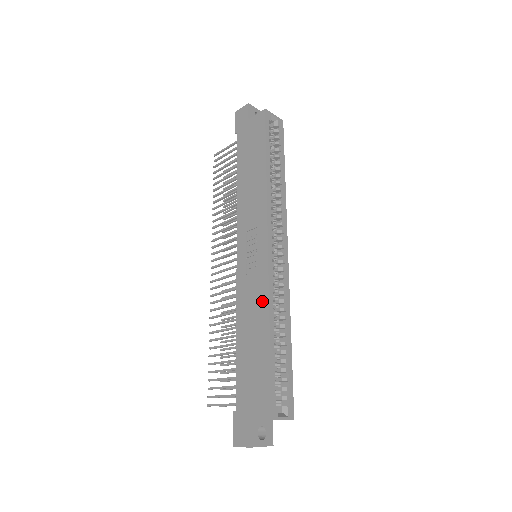
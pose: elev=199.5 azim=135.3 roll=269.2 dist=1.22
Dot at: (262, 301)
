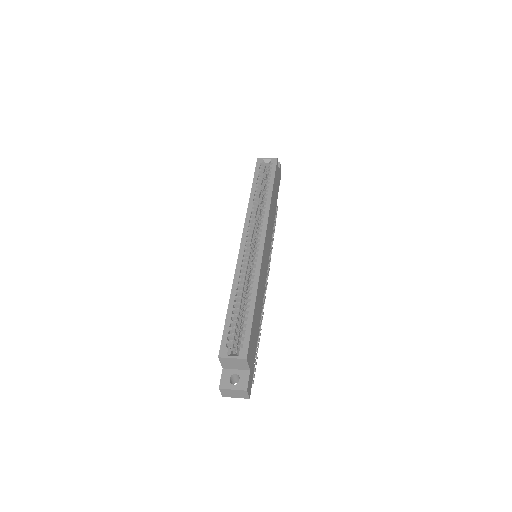
Dot at: occluded
